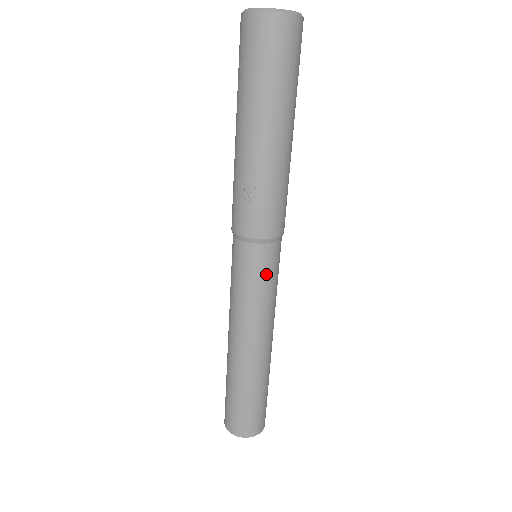
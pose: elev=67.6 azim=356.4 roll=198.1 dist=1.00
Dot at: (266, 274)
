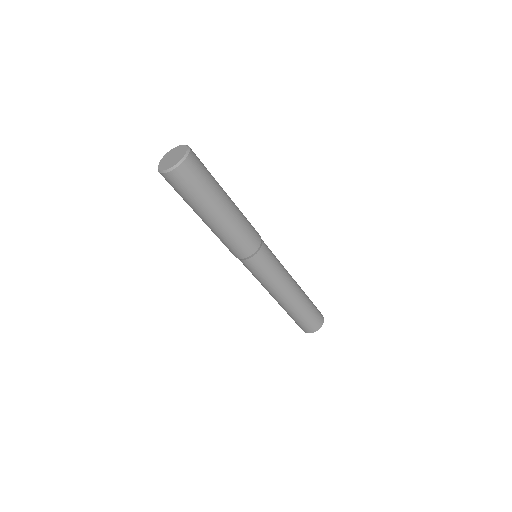
Dot at: (260, 270)
